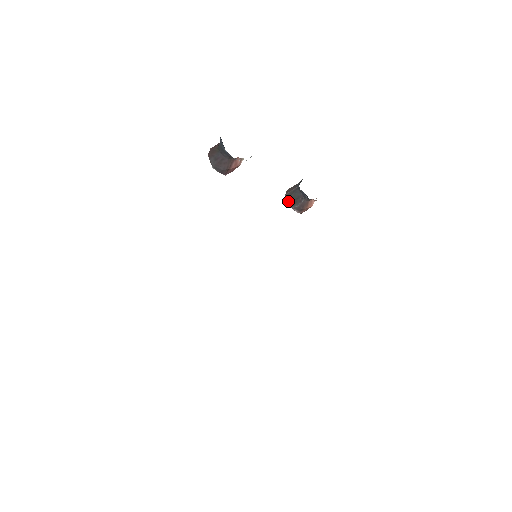
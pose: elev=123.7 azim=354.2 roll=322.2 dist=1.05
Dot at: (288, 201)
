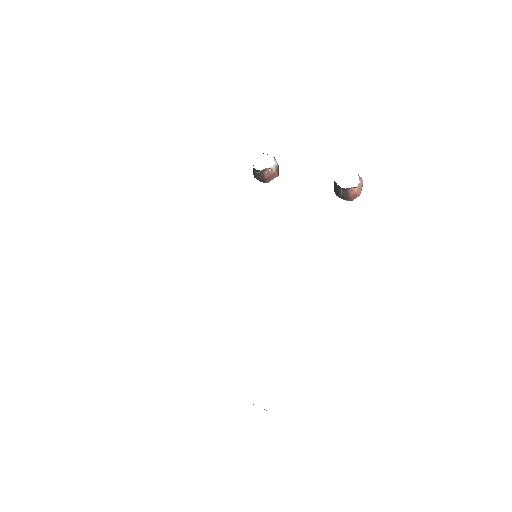
Dot at: occluded
